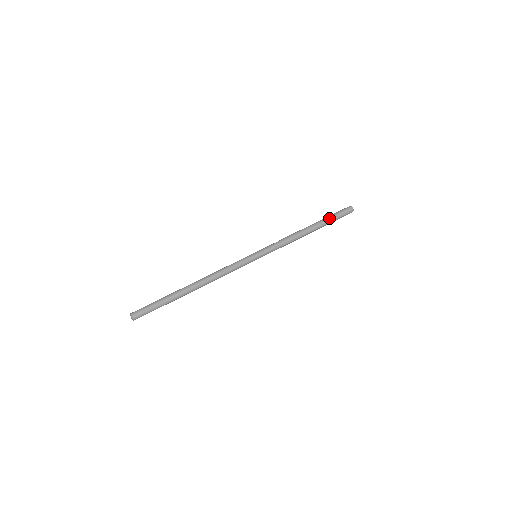
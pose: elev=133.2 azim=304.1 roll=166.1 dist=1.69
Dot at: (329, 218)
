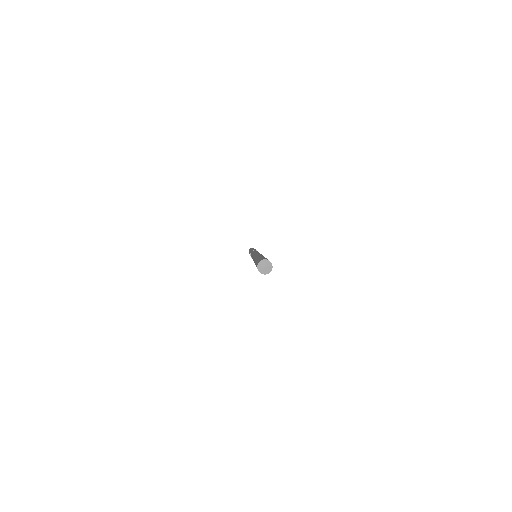
Dot at: occluded
